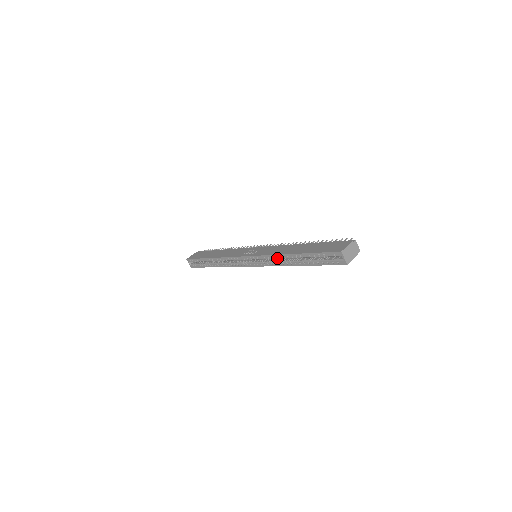
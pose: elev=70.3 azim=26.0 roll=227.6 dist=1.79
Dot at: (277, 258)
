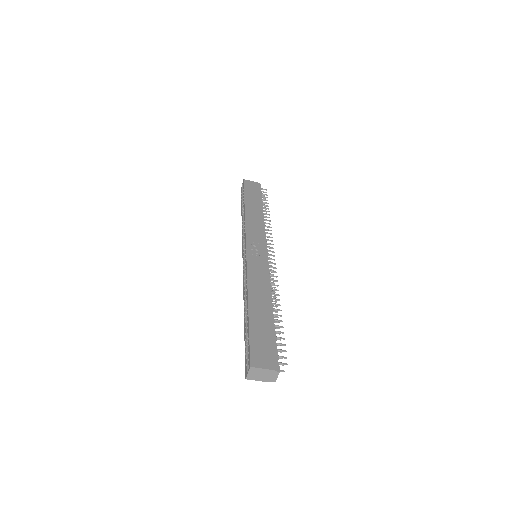
Dot at: (246, 286)
